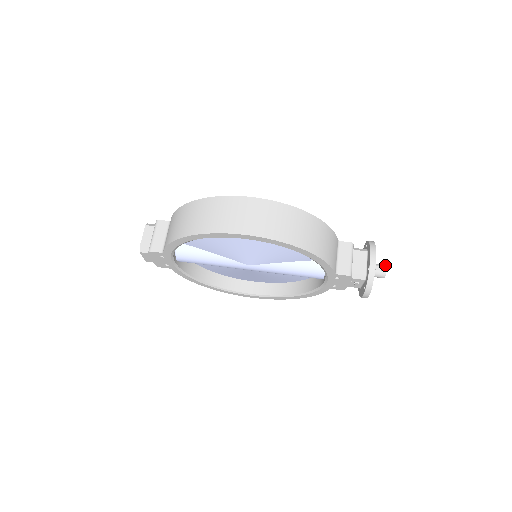
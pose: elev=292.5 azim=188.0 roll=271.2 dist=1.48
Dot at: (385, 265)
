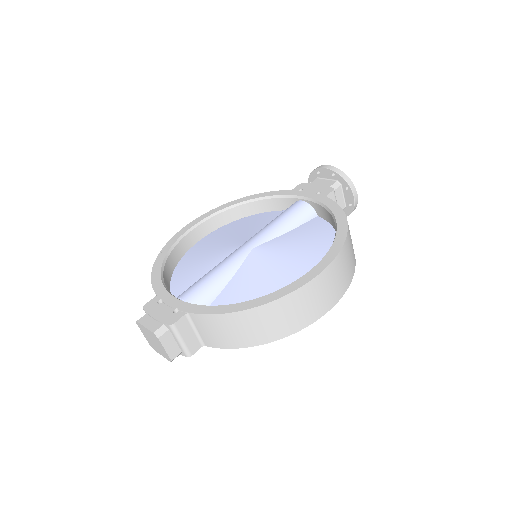
Dot at: occluded
